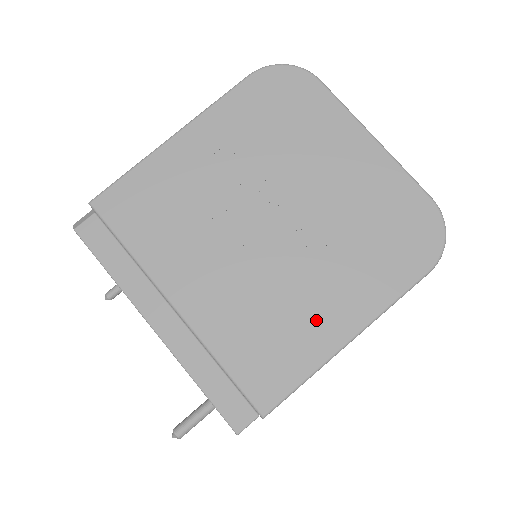
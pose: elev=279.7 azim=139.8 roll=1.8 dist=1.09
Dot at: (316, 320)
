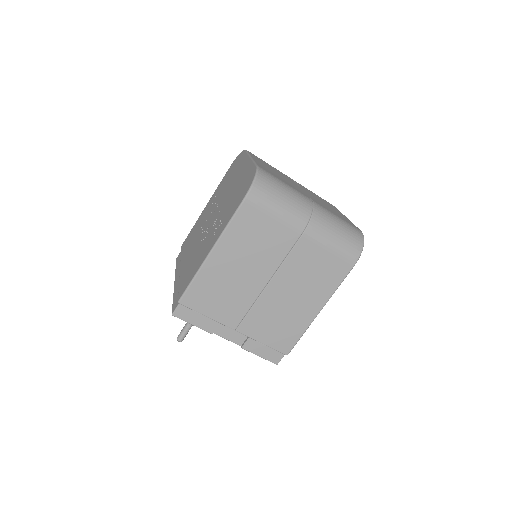
Dot at: (206, 249)
